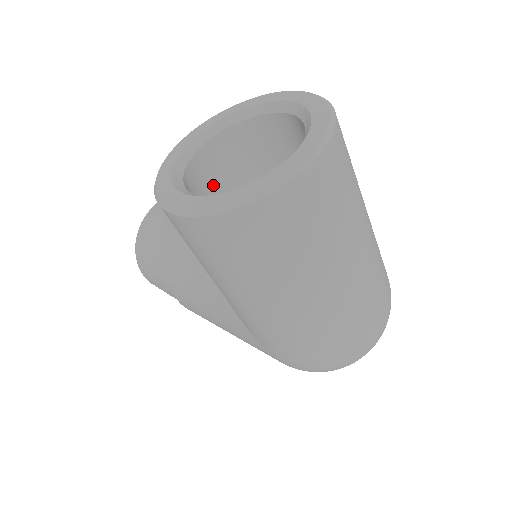
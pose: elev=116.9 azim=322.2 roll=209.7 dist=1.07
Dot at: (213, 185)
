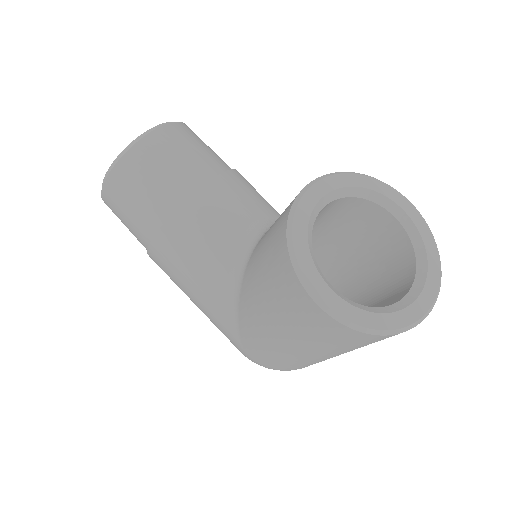
Dot at: occluded
